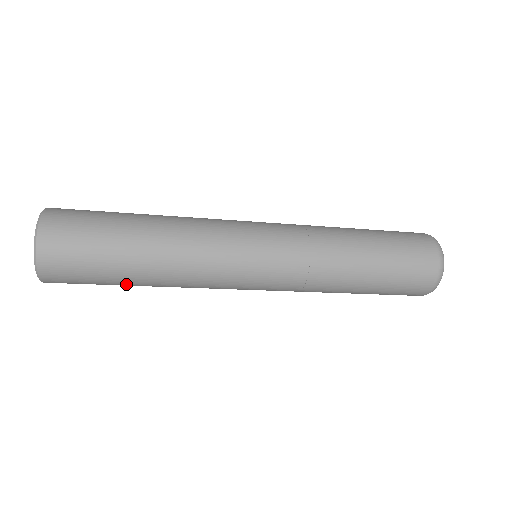
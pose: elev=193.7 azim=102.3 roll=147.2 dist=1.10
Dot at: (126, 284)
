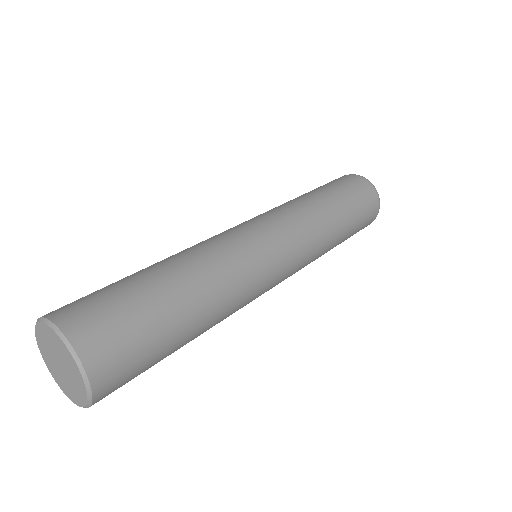
Dot at: occluded
